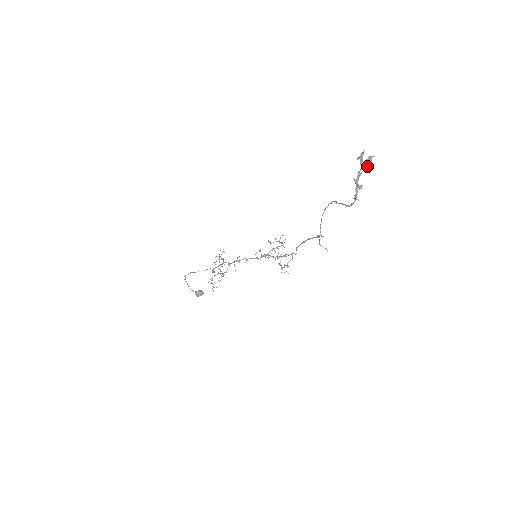
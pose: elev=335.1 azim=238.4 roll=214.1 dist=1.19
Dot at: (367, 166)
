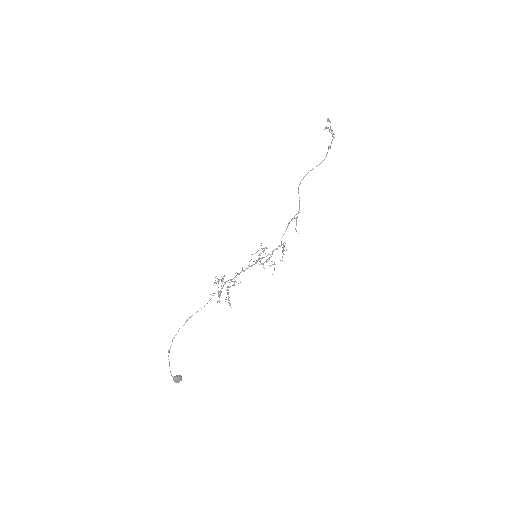
Dot at: occluded
